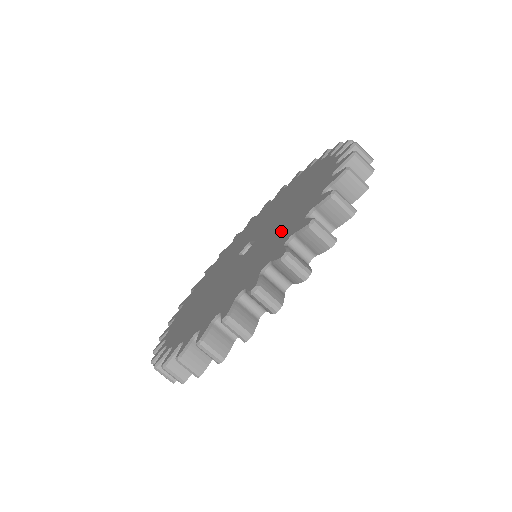
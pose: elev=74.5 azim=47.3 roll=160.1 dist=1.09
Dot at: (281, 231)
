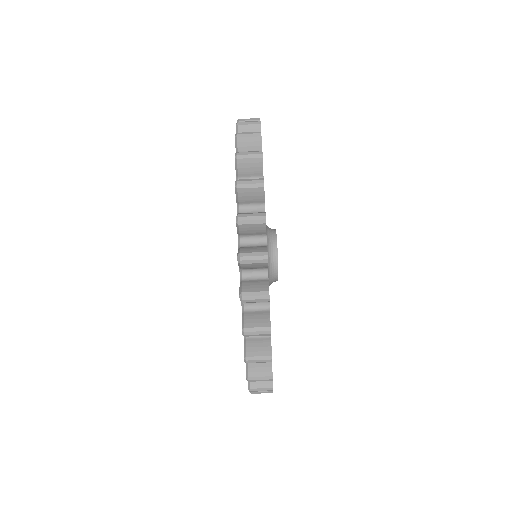
Dot at: occluded
